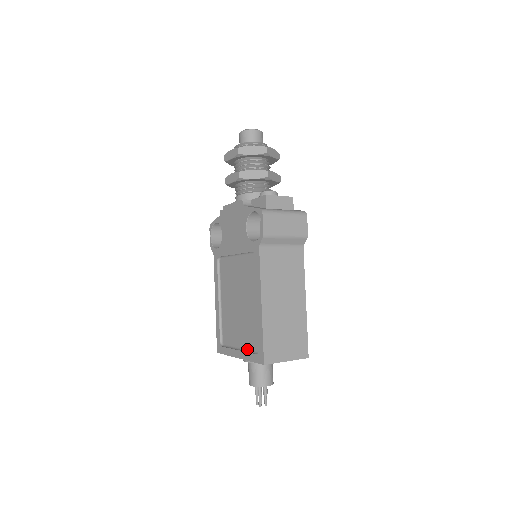
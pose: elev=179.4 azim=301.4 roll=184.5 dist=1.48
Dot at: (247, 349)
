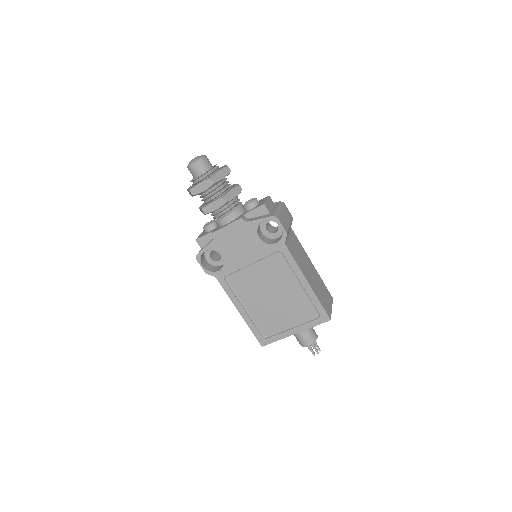
Dot at: (302, 322)
